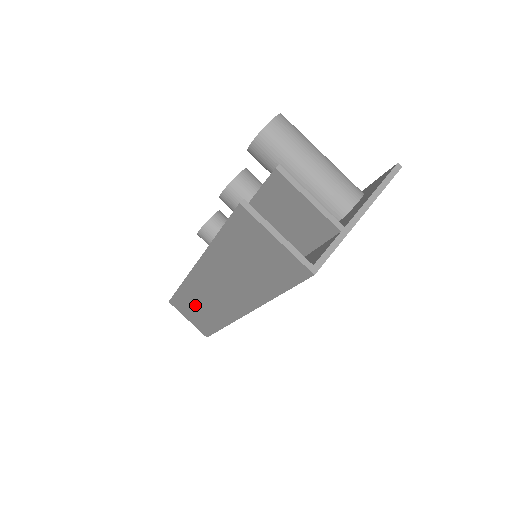
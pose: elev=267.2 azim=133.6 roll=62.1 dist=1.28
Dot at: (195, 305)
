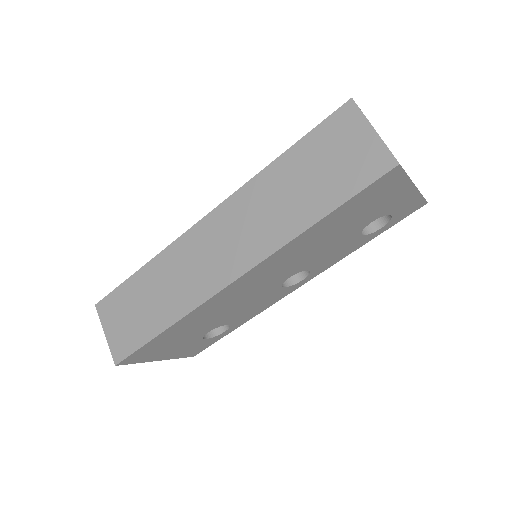
Dot at: (151, 291)
